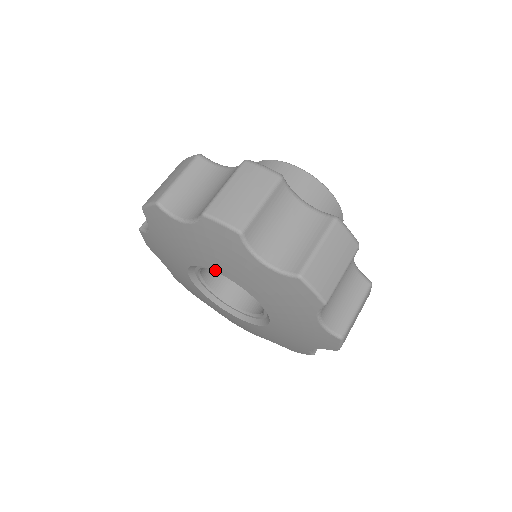
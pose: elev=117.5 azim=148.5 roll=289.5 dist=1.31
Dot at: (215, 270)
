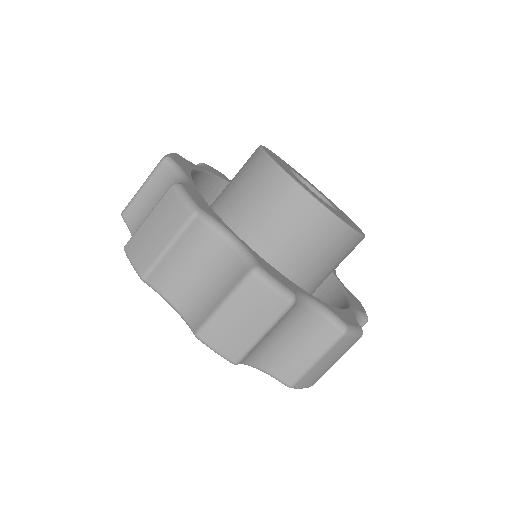
Dot at: occluded
